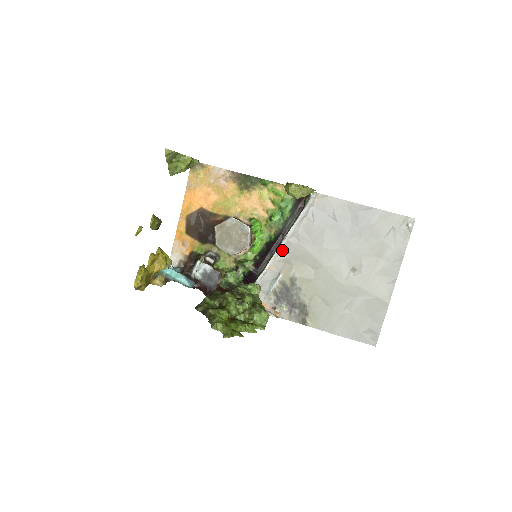
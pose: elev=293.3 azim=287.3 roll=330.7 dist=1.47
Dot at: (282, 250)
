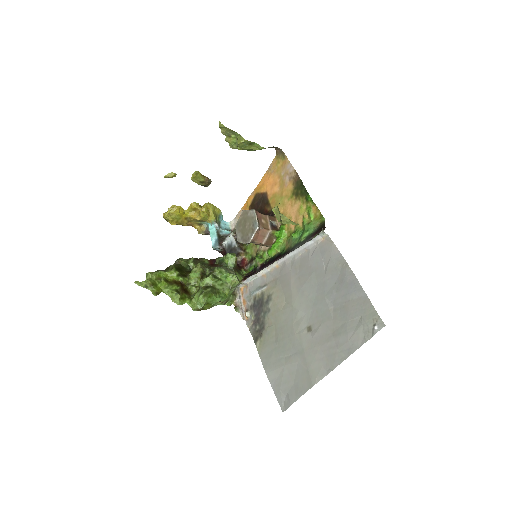
Dot at: (277, 266)
